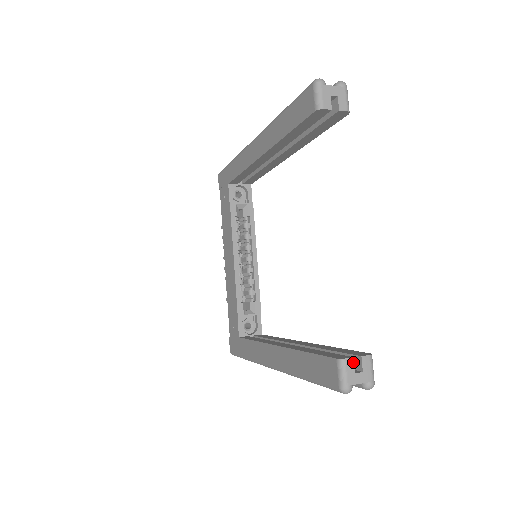
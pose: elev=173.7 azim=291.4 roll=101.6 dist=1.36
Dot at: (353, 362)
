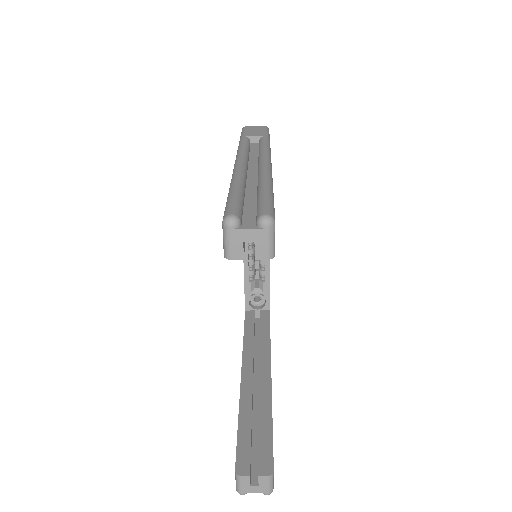
Dot at: (249, 479)
